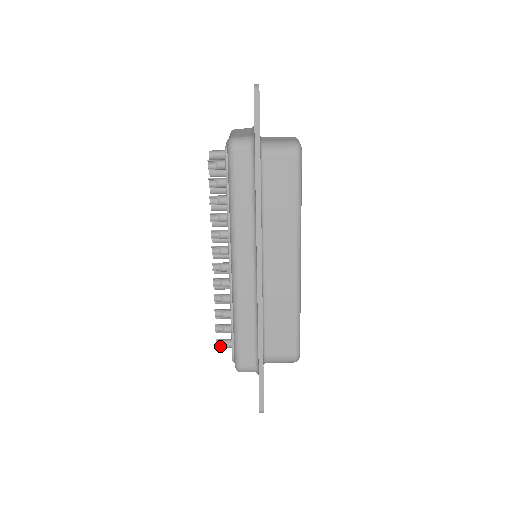
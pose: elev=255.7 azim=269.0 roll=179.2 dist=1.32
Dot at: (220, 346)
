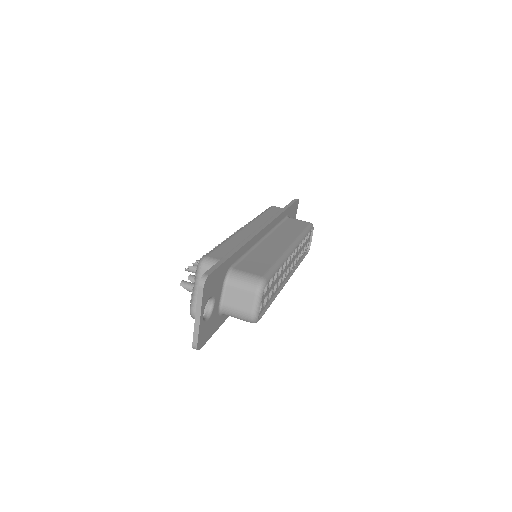
Dot at: (190, 268)
